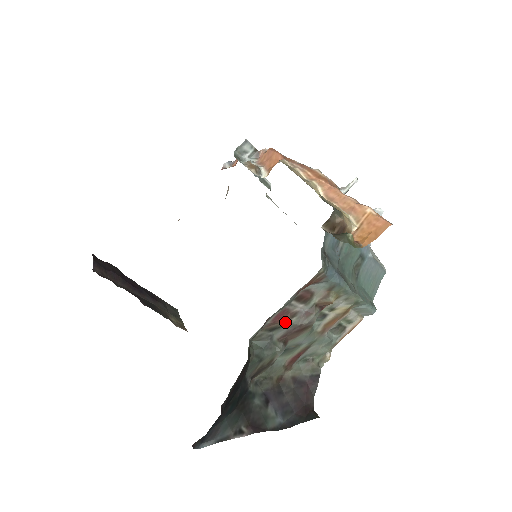
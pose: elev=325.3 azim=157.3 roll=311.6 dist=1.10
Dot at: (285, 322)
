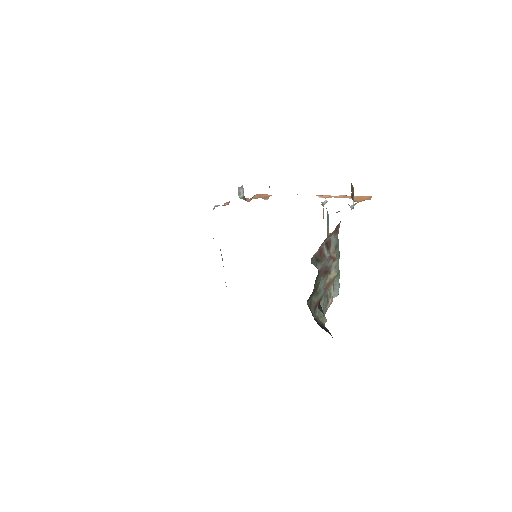
Dot at: (322, 258)
